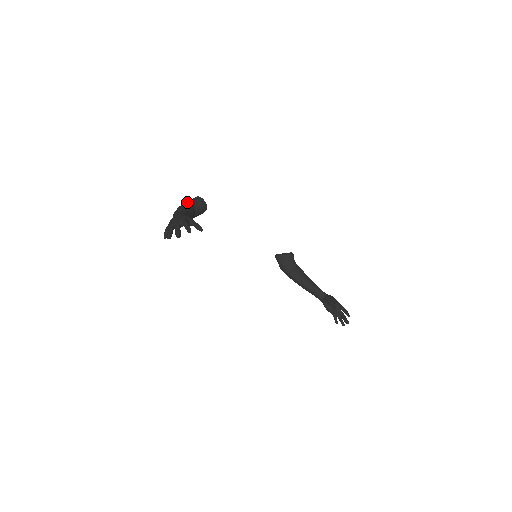
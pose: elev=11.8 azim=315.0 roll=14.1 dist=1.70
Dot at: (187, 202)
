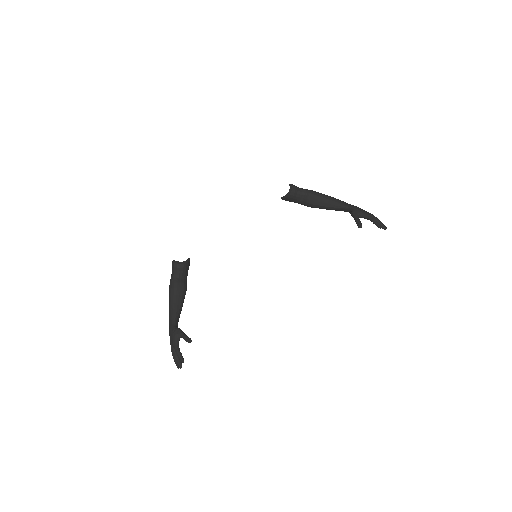
Dot at: (170, 280)
